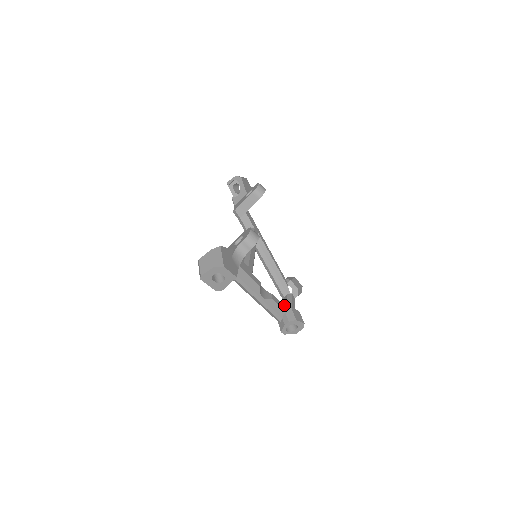
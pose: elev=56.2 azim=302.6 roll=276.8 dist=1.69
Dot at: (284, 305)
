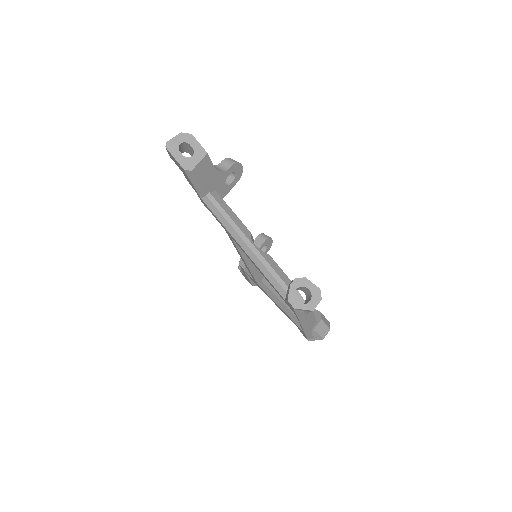
Dot at: occluded
